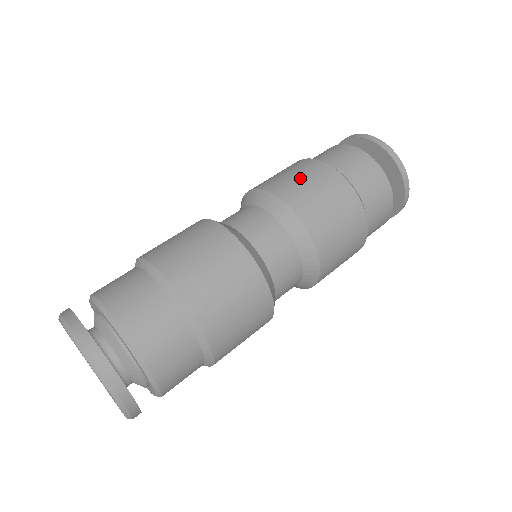
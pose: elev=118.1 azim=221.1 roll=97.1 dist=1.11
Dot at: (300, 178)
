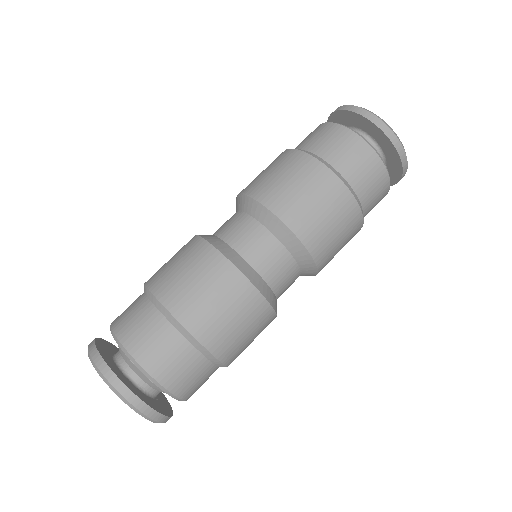
Dot at: (307, 196)
